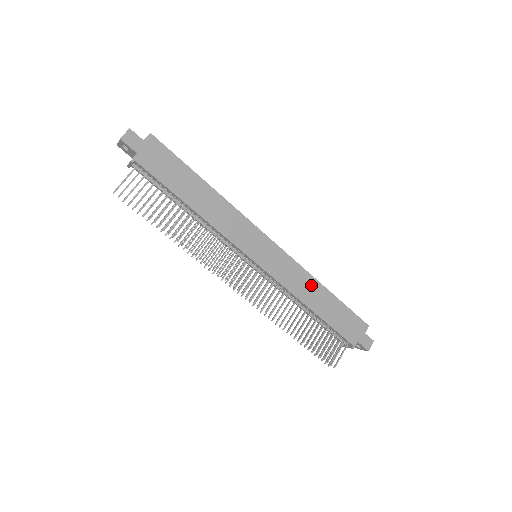
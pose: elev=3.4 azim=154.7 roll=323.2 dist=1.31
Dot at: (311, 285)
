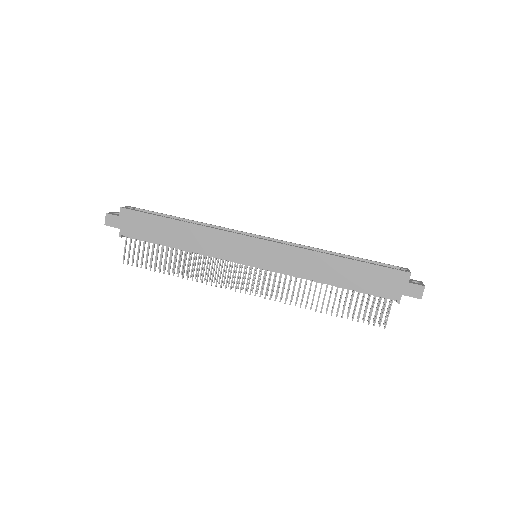
Dot at: (319, 261)
